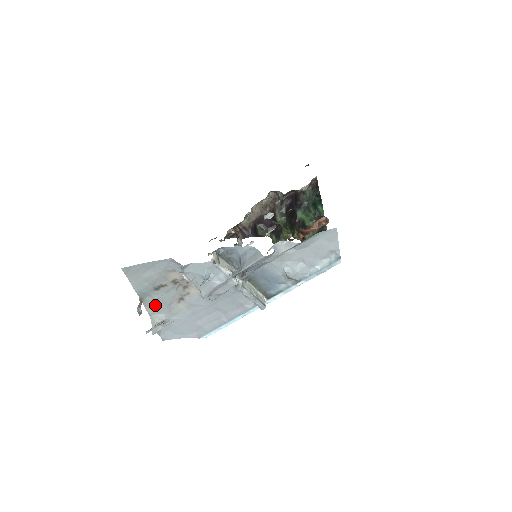
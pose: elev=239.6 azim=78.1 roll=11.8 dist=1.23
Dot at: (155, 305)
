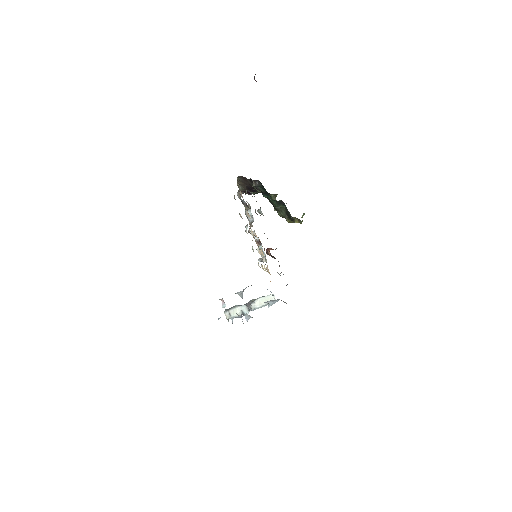
Dot at: occluded
